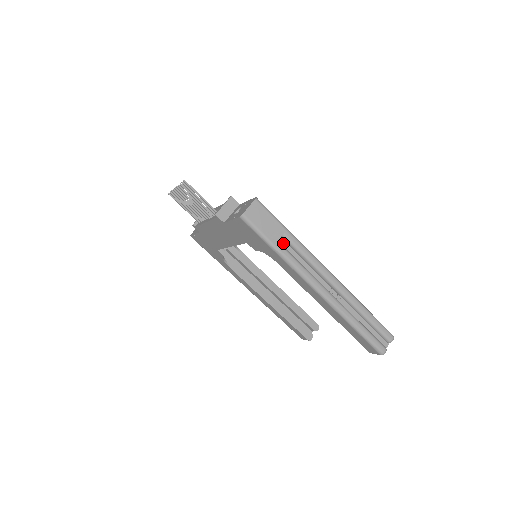
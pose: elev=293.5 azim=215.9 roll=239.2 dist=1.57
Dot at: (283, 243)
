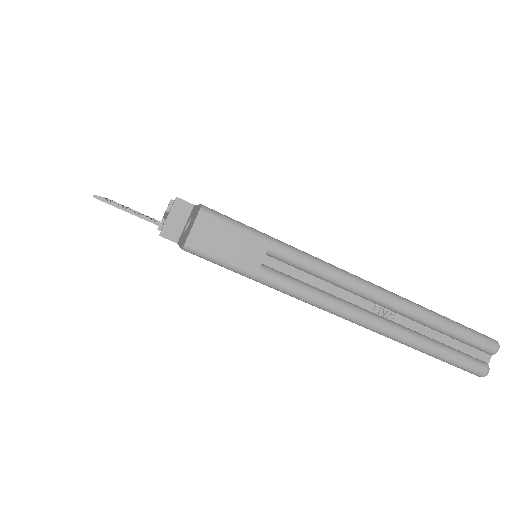
Dot at: (272, 263)
